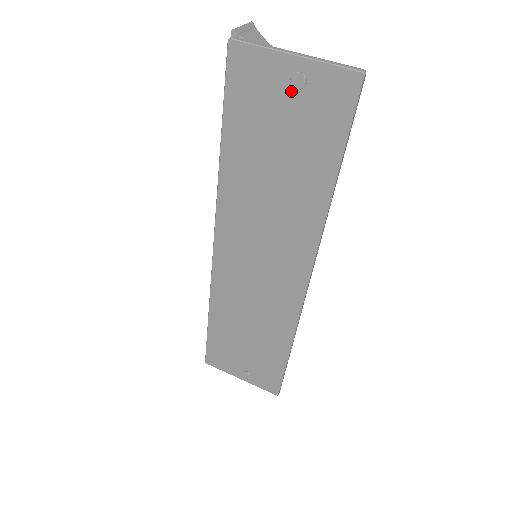
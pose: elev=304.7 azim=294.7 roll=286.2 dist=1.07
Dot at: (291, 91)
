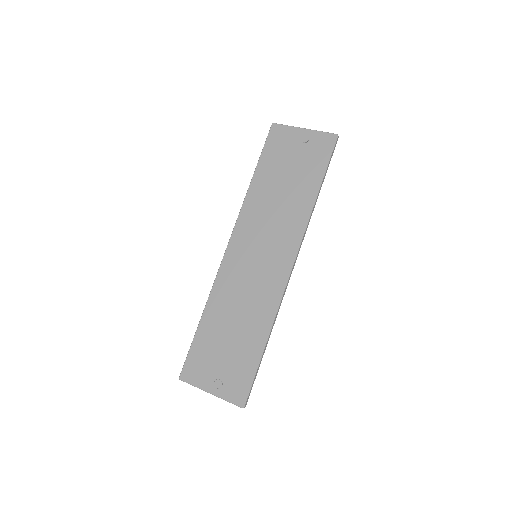
Dot at: (300, 144)
